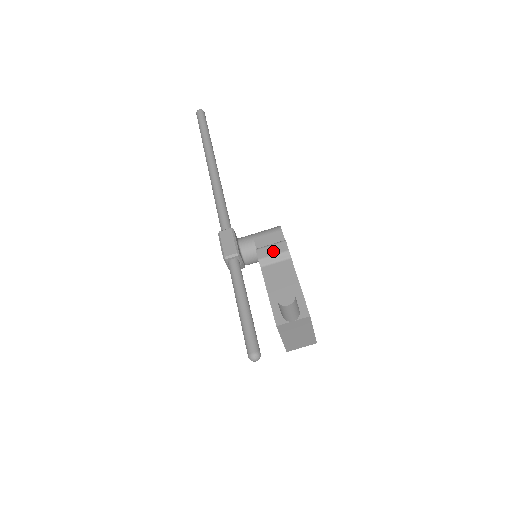
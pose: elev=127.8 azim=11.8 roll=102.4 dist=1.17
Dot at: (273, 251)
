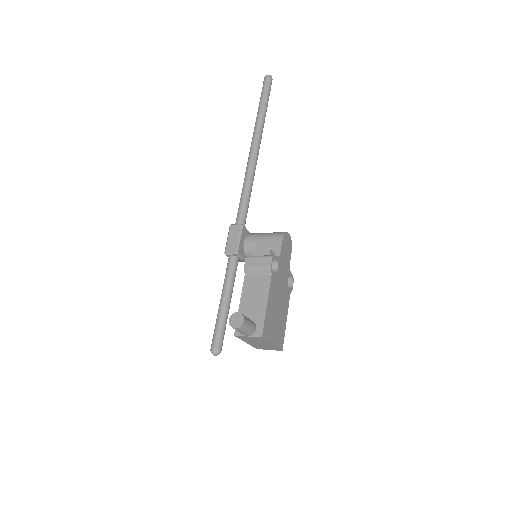
Dot at: (258, 264)
